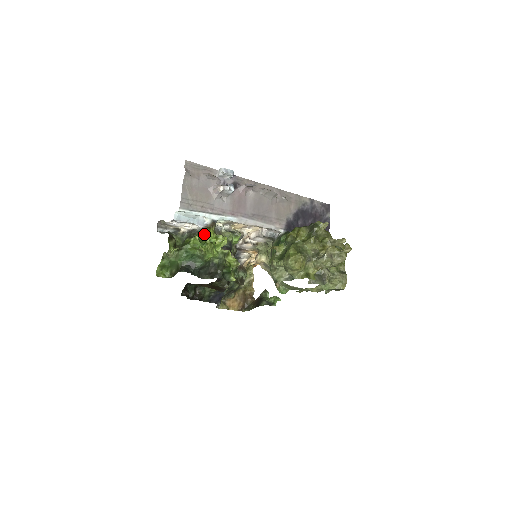
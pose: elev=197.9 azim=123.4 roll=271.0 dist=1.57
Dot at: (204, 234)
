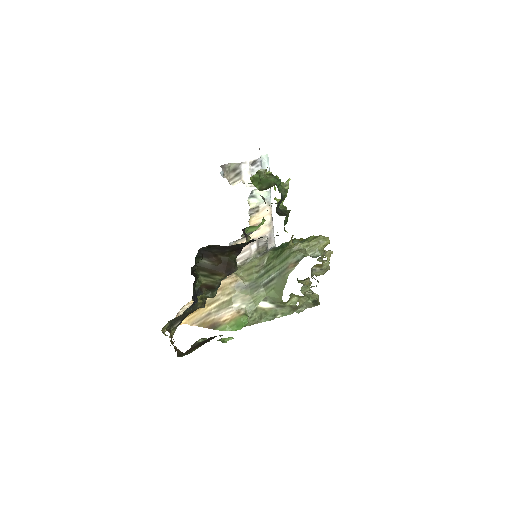
Dot at: occluded
